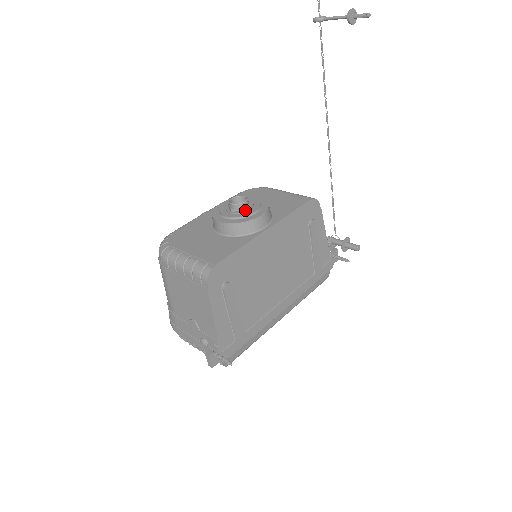
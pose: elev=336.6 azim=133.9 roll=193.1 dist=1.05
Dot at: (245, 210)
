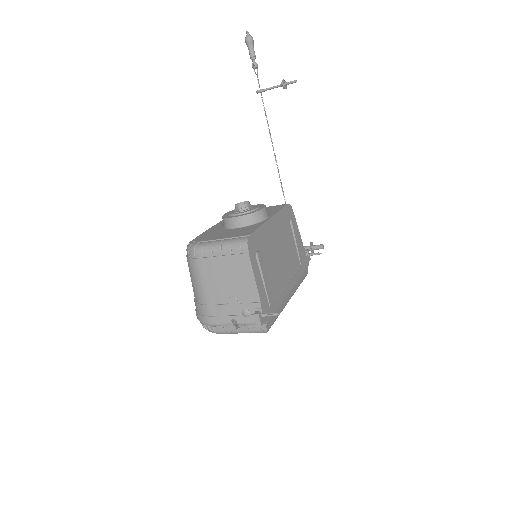
Dot at: (250, 208)
